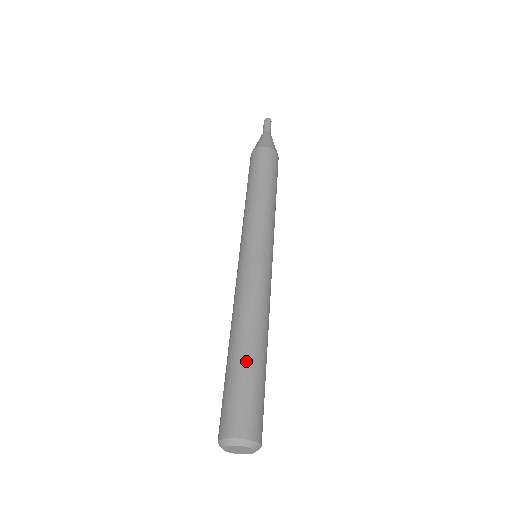
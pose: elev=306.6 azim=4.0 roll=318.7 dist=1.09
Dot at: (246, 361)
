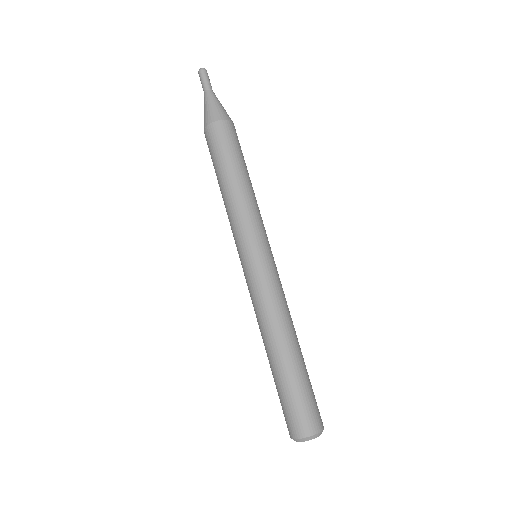
Dot at: (304, 367)
